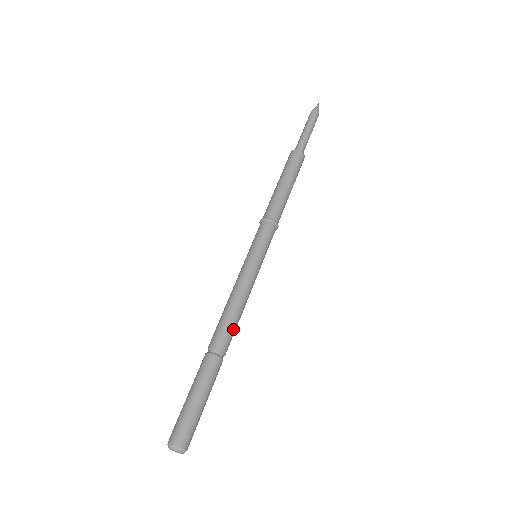
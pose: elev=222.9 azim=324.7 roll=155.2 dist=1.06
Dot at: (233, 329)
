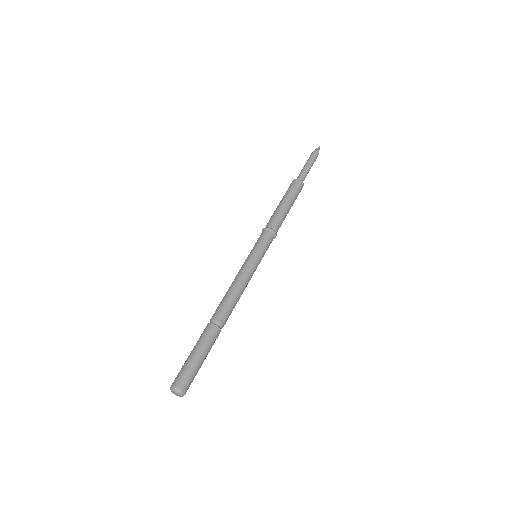
Dot at: occluded
